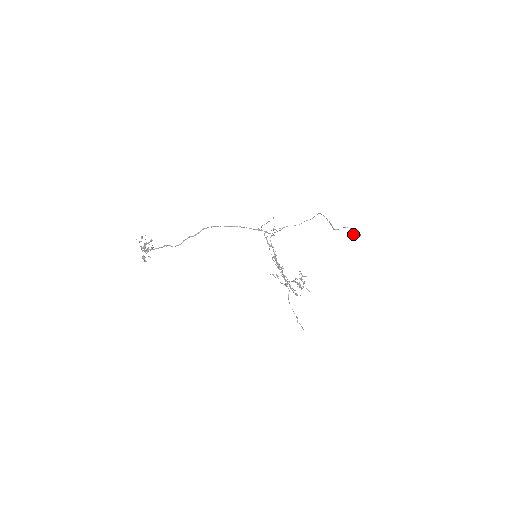
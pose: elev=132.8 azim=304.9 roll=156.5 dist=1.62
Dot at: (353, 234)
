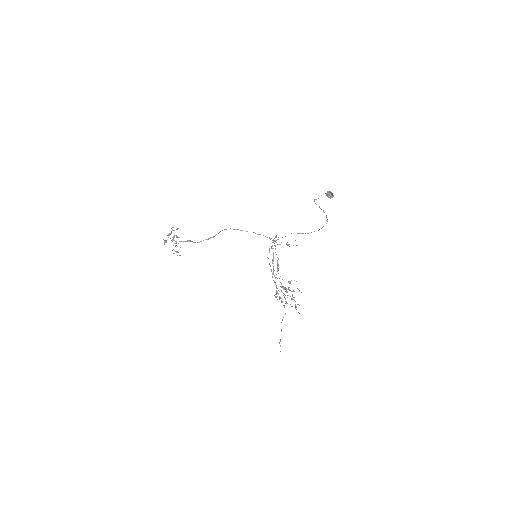
Dot at: (326, 195)
